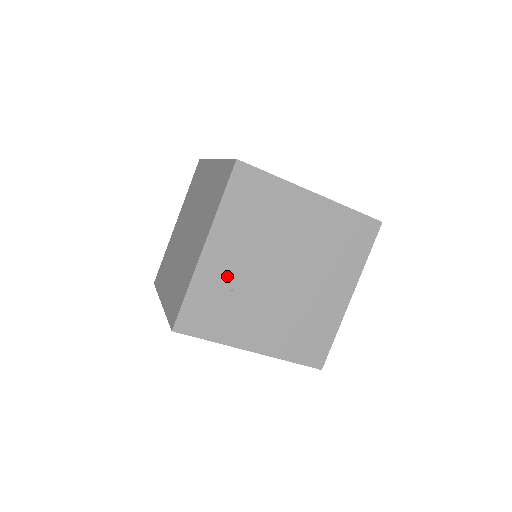
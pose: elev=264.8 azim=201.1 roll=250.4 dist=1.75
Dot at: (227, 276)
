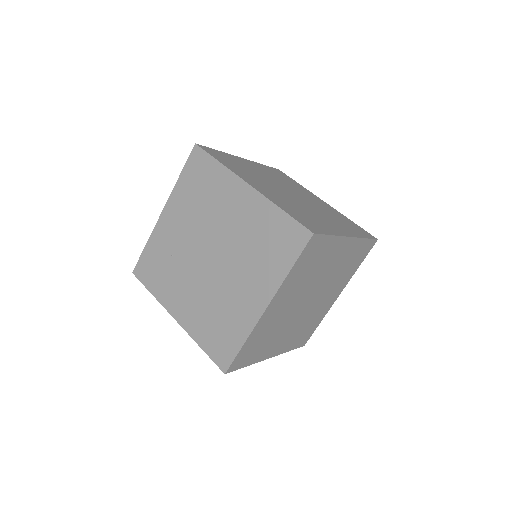
Dot at: (171, 242)
